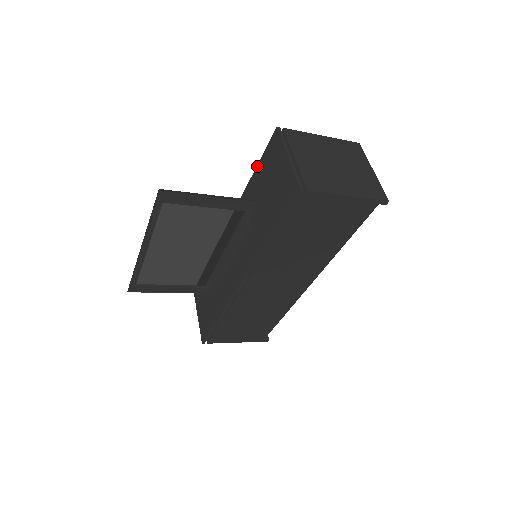
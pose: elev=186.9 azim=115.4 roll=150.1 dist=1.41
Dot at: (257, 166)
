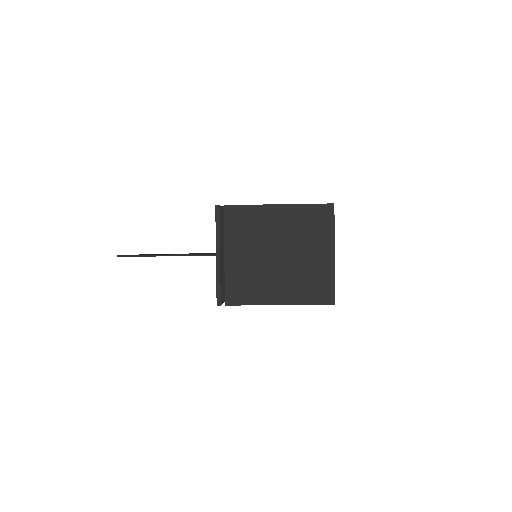
Dot at: occluded
